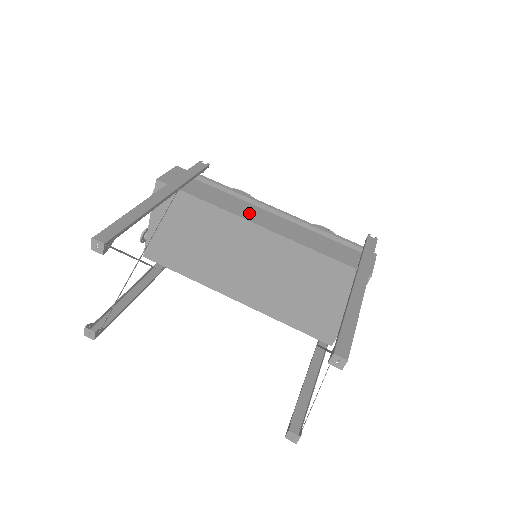
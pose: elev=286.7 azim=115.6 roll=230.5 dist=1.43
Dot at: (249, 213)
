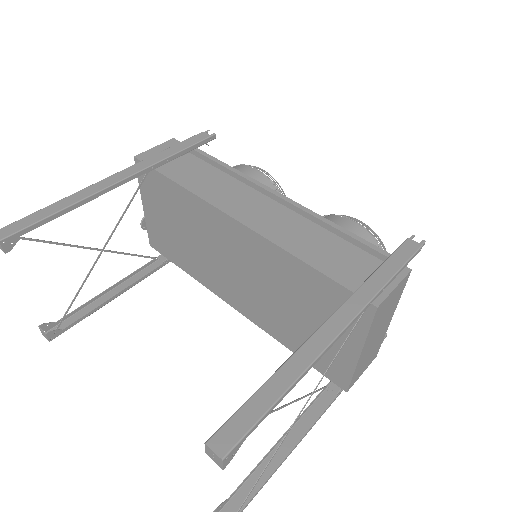
Dot at: (230, 200)
